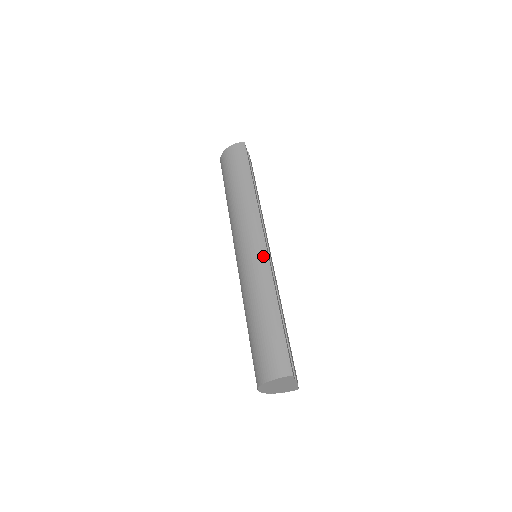
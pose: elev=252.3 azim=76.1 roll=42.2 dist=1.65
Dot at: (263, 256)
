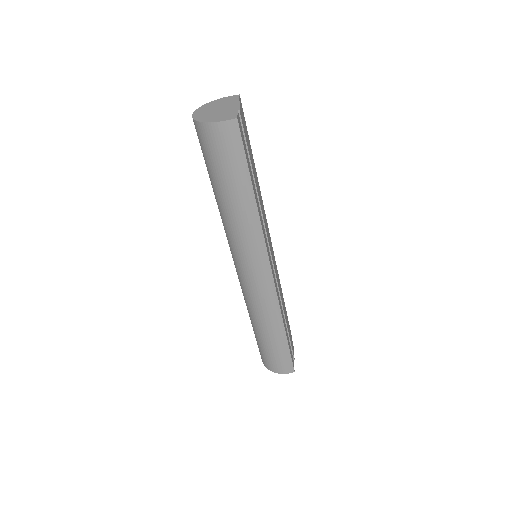
Dot at: (270, 289)
